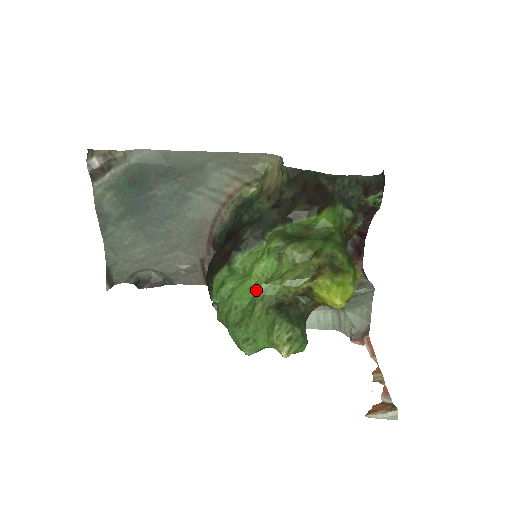
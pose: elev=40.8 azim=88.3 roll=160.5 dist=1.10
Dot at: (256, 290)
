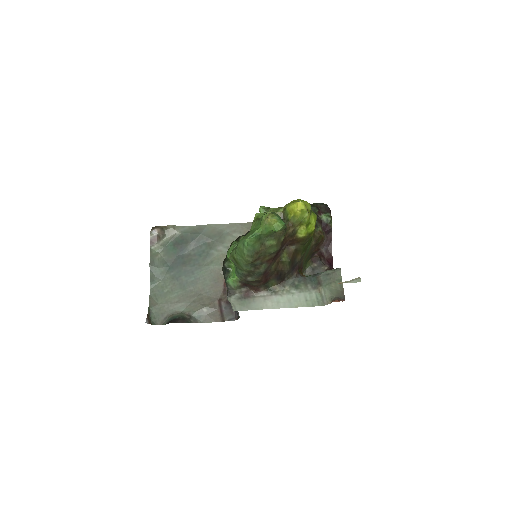
Dot at: occluded
